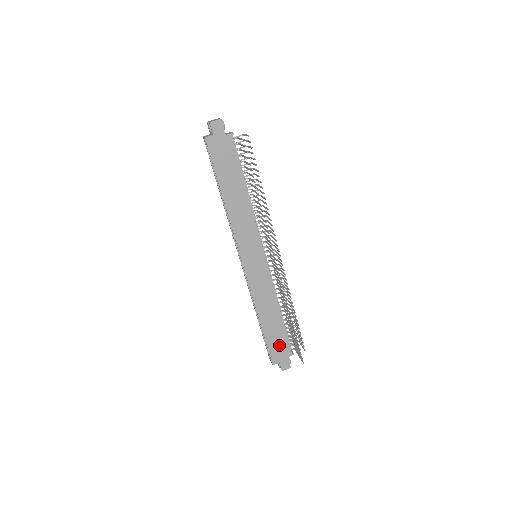
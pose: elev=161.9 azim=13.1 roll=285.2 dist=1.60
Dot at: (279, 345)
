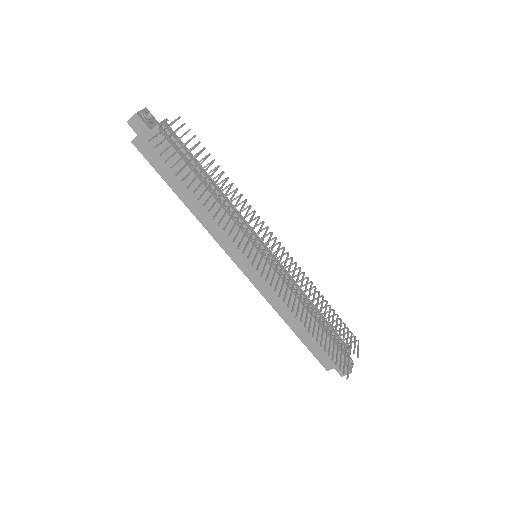
Dot at: occluded
